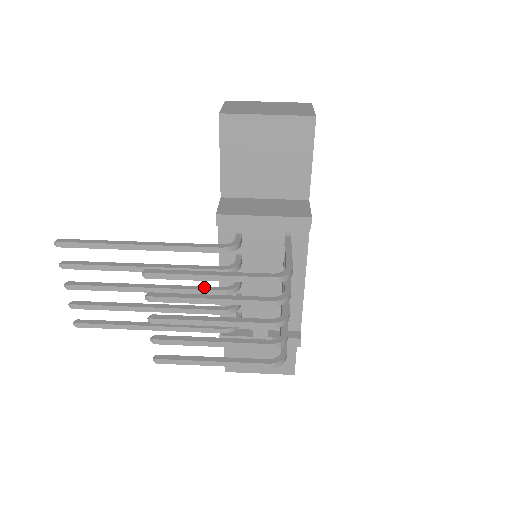
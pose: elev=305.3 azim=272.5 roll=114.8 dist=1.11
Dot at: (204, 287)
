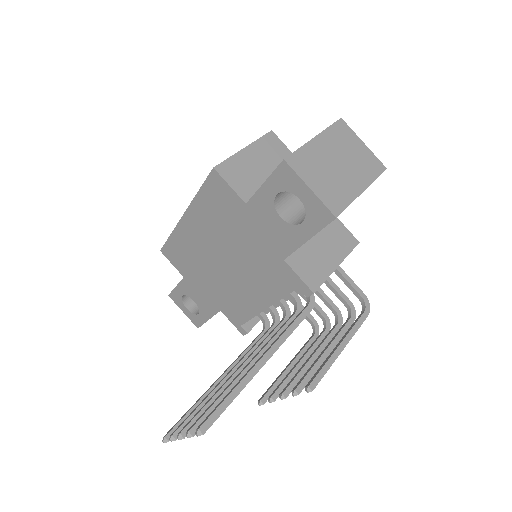
Dot at: (275, 332)
